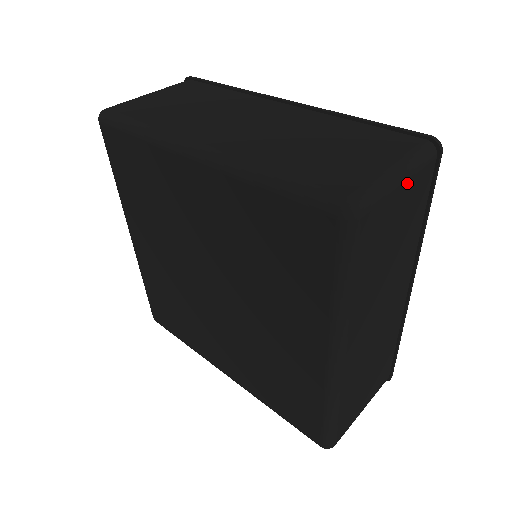
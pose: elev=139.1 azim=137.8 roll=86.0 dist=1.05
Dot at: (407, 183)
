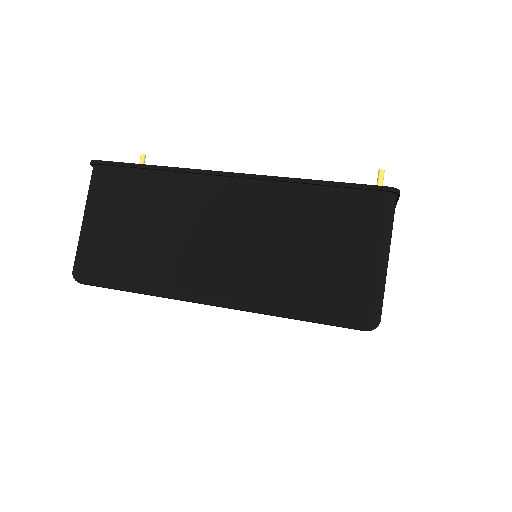
Dot at: (389, 249)
